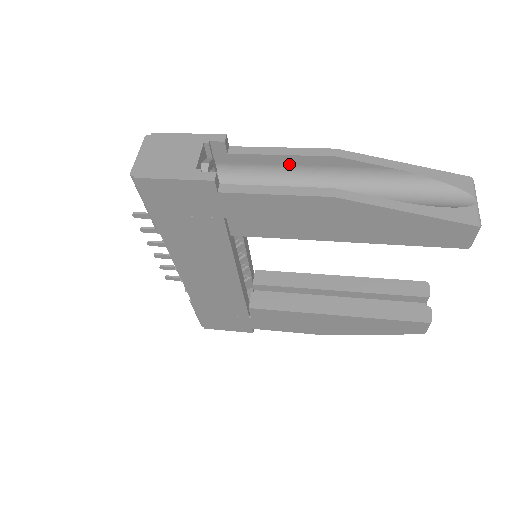
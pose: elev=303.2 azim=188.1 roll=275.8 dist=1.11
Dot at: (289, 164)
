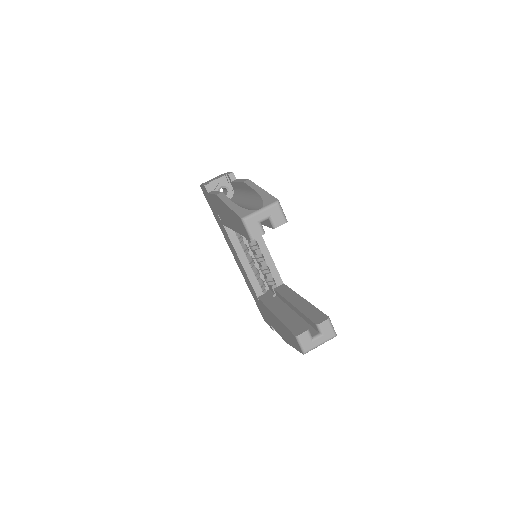
Dot at: (241, 188)
